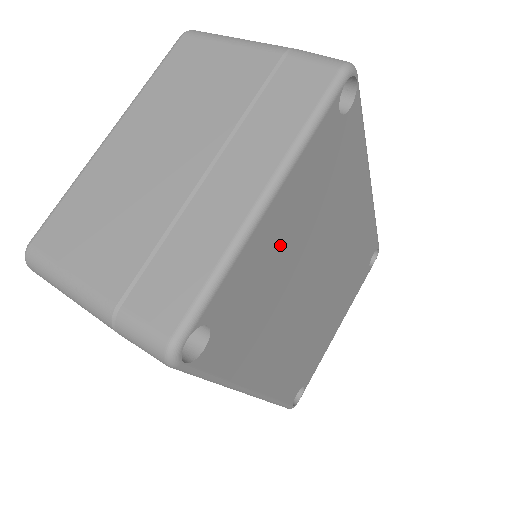
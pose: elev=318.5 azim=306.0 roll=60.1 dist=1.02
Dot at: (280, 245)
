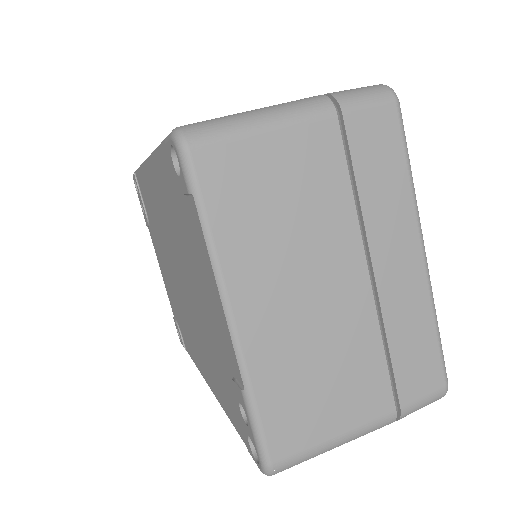
Dot at: occluded
